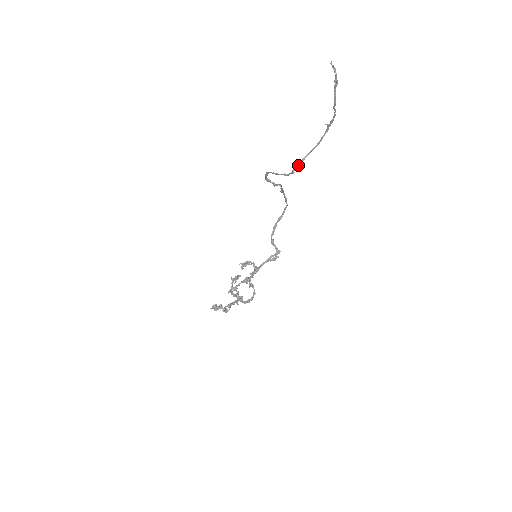
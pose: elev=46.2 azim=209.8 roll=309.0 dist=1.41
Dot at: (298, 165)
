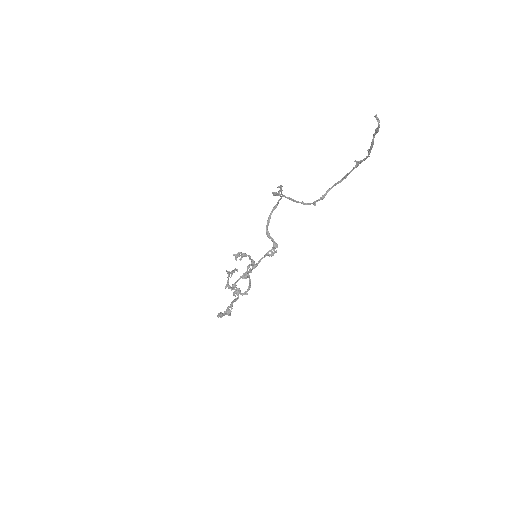
Dot at: (321, 198)
